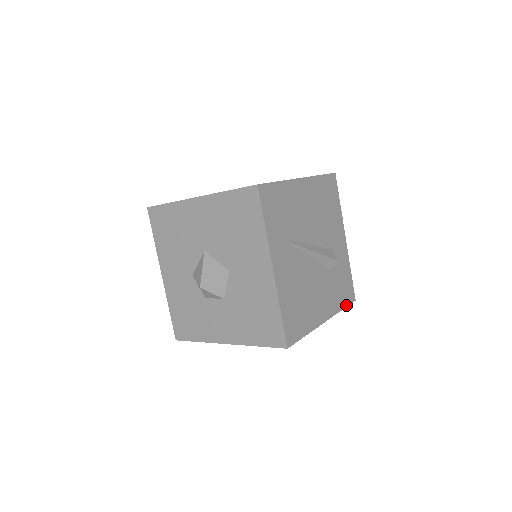
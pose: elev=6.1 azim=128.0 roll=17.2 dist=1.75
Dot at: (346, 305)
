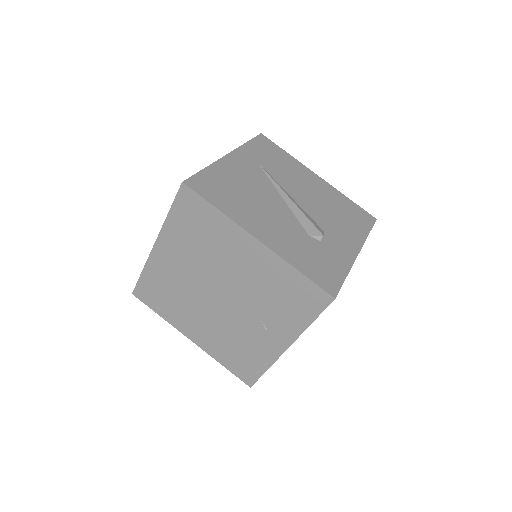
Dot at: (310, 278)
